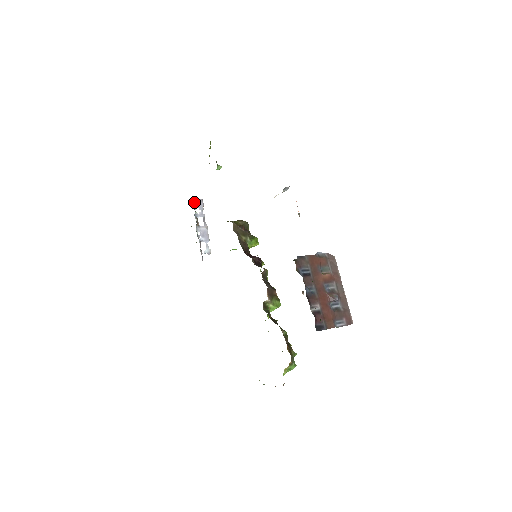
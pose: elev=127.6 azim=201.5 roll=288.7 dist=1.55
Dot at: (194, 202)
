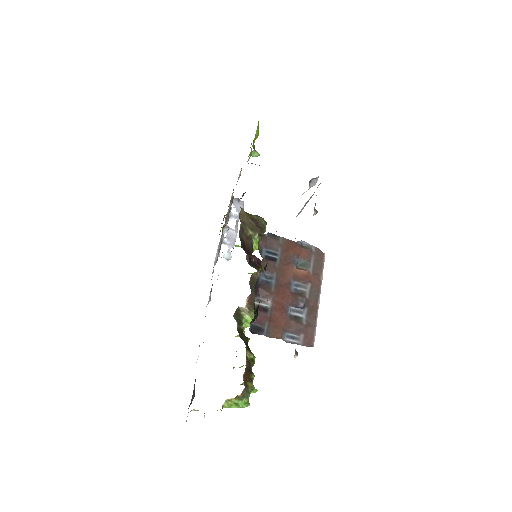
Dot at: (232, 200)
